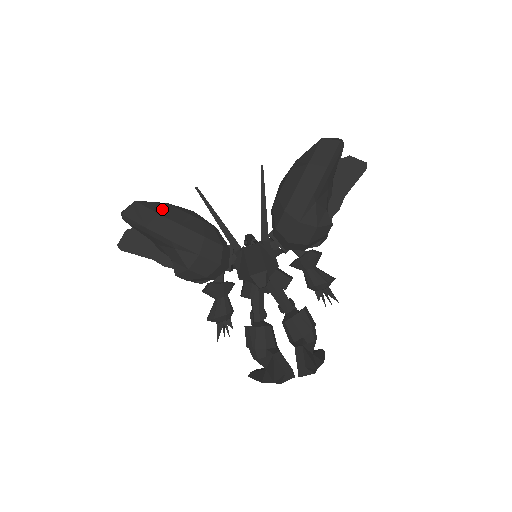
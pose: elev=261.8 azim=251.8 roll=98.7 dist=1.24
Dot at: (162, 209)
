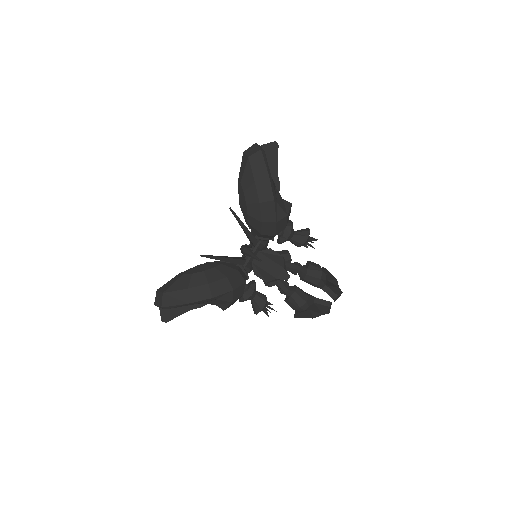
Dot at: (185, 283)
